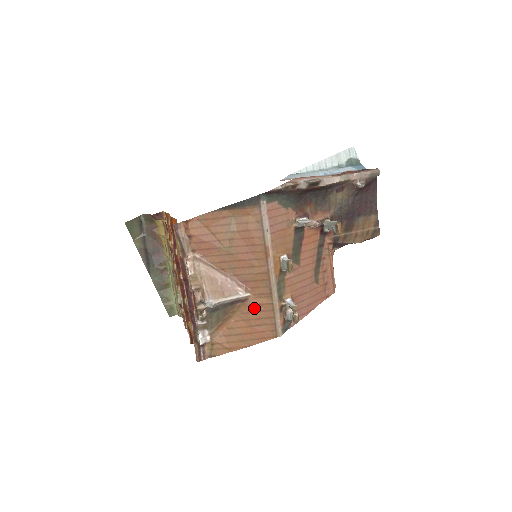
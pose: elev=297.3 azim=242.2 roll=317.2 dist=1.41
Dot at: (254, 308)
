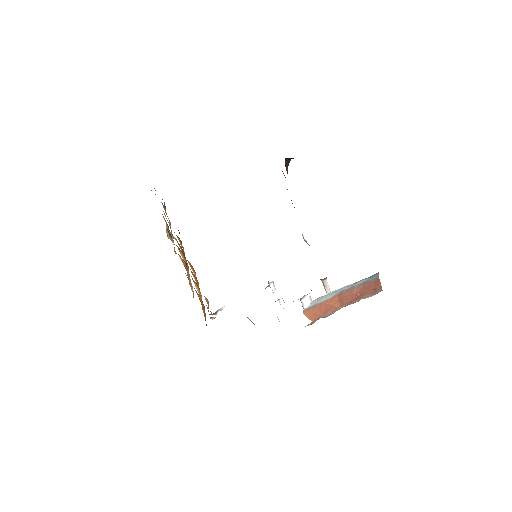
Dot at: occluded
